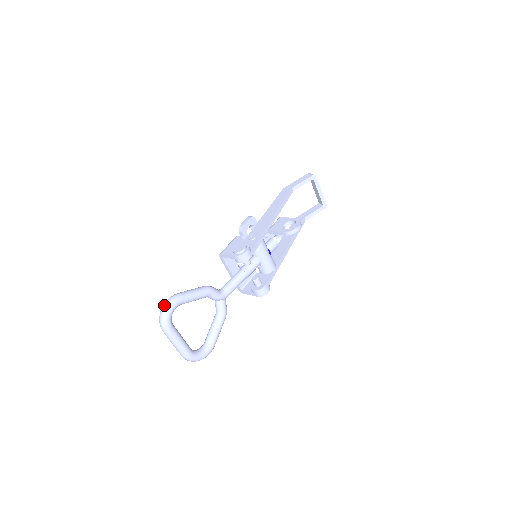
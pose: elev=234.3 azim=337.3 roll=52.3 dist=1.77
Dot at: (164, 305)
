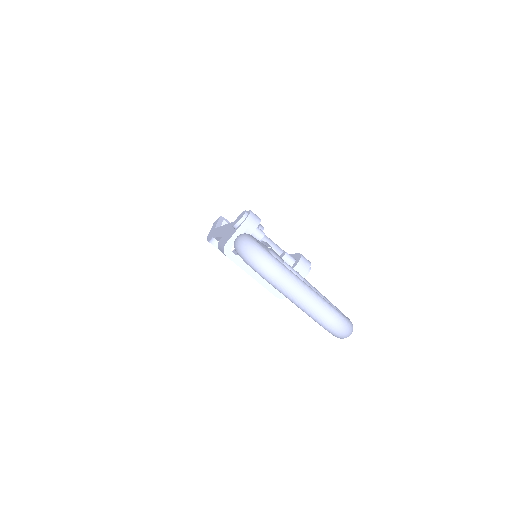
Dot at: (240, 242)
